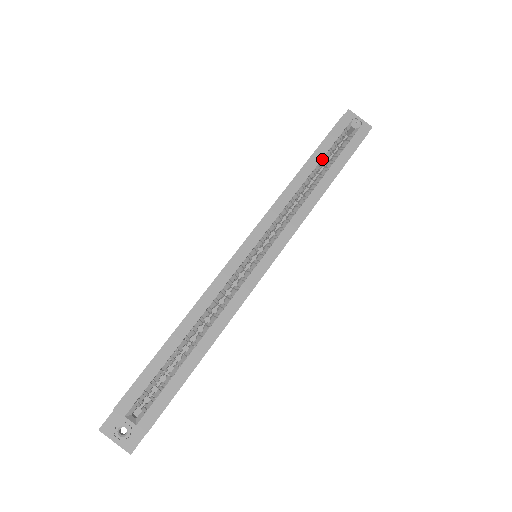
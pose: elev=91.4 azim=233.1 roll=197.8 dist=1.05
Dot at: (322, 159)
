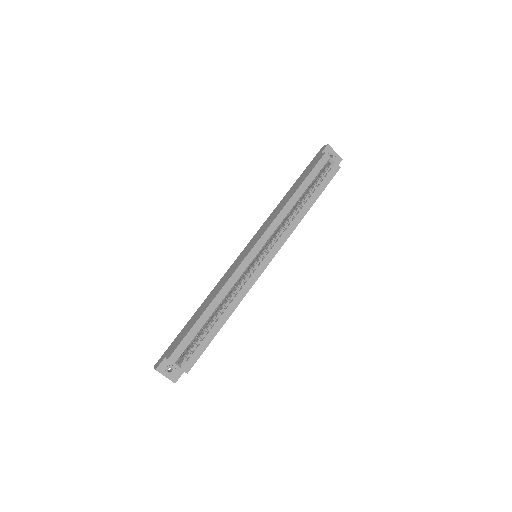
Dot at: (307, 188)
